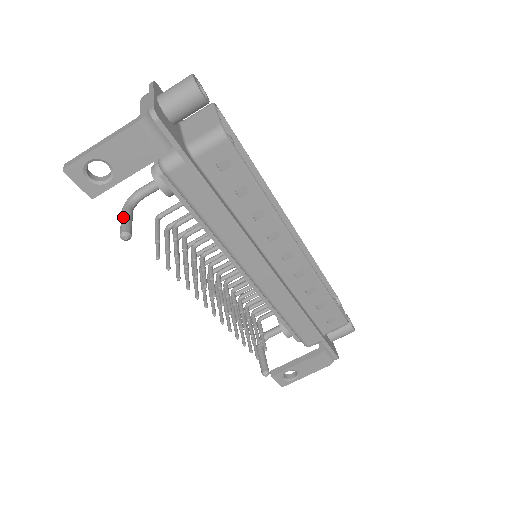
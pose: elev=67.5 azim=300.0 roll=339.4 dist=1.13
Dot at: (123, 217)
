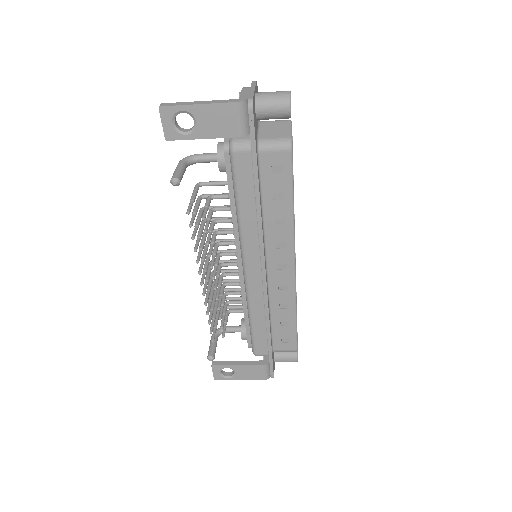
Dot at: (179, 167)
